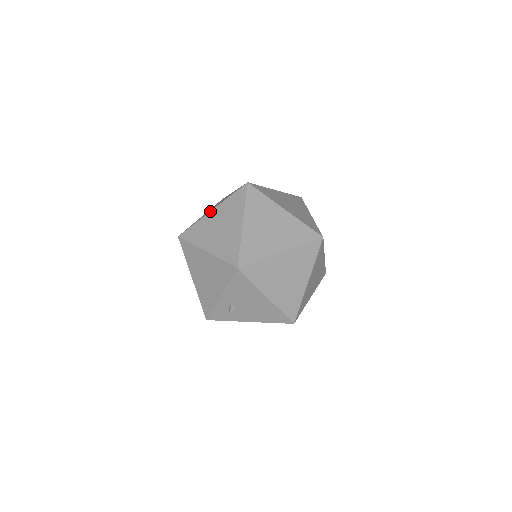
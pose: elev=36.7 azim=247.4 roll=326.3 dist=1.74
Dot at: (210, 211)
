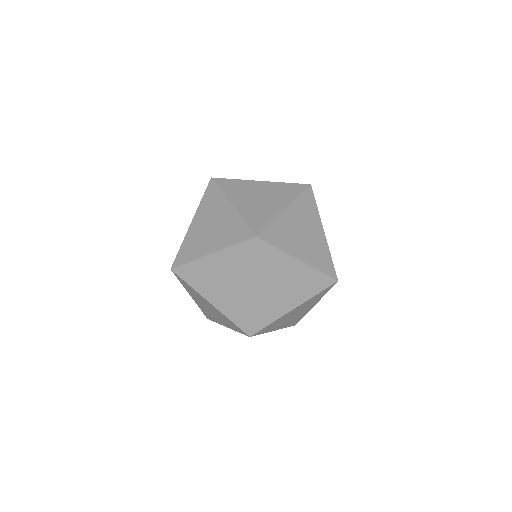
Dot at: (209, 255)
